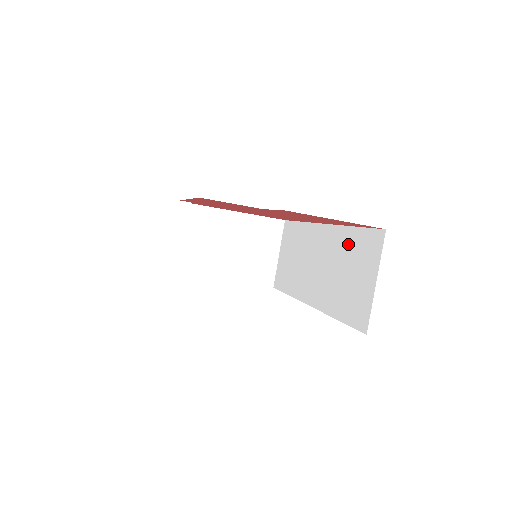
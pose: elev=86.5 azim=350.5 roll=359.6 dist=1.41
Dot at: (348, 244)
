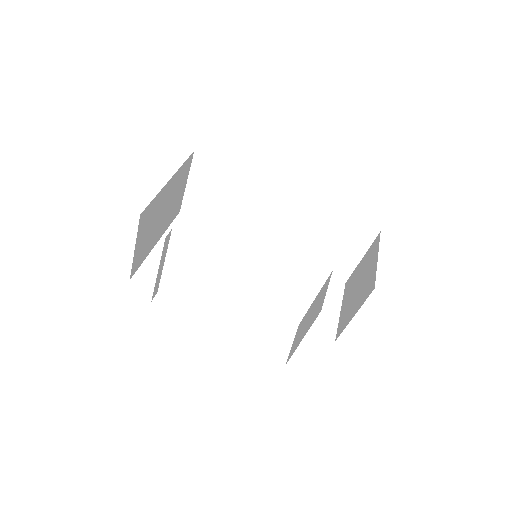
Dot at: (328, 223)
